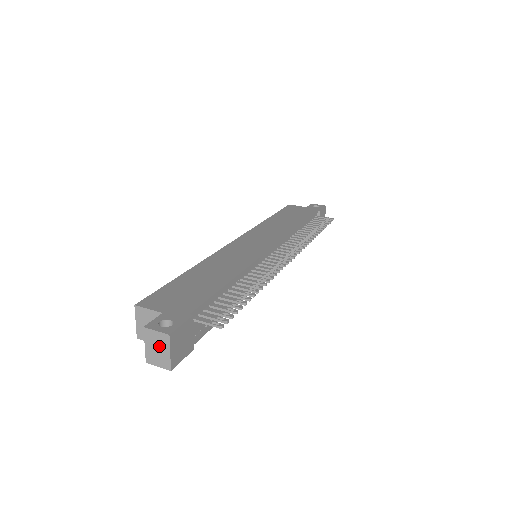
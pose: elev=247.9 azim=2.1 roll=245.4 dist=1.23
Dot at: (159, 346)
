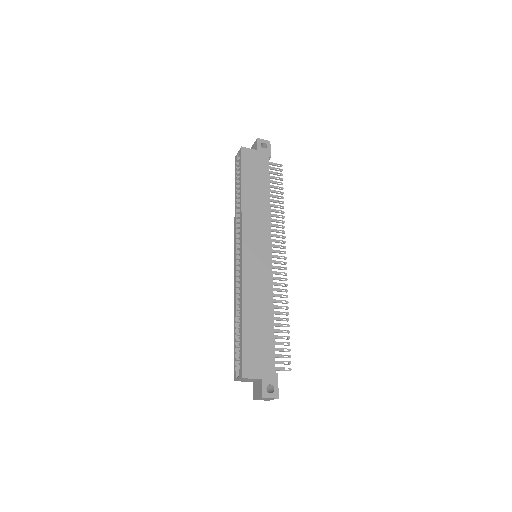
Dot at: (268, 399)
